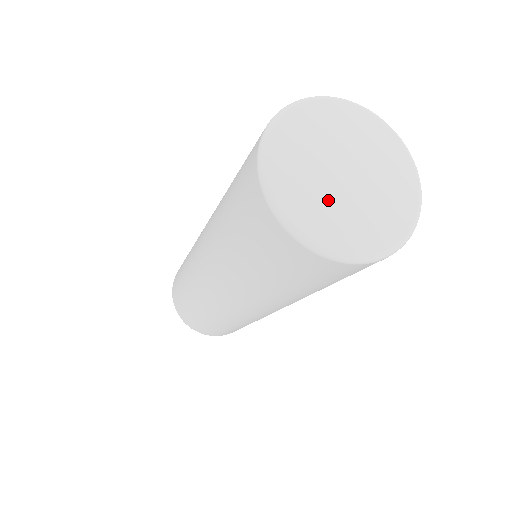
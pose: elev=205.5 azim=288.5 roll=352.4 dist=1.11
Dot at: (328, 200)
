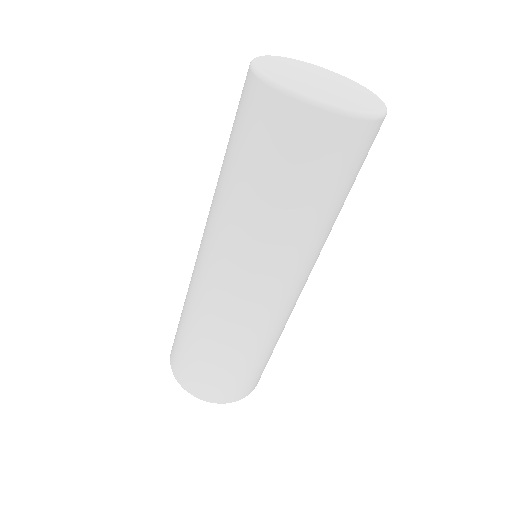
Dot at: (317, 89)
